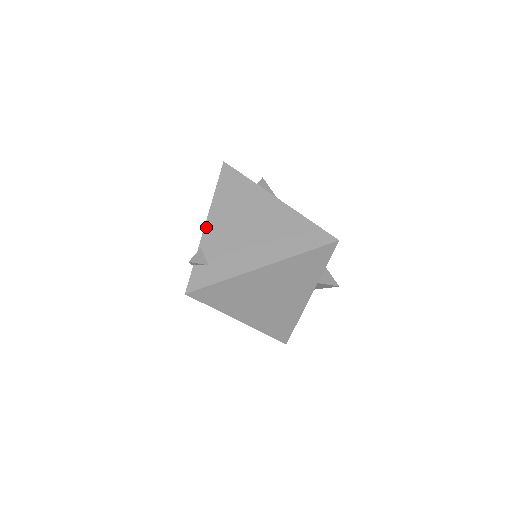
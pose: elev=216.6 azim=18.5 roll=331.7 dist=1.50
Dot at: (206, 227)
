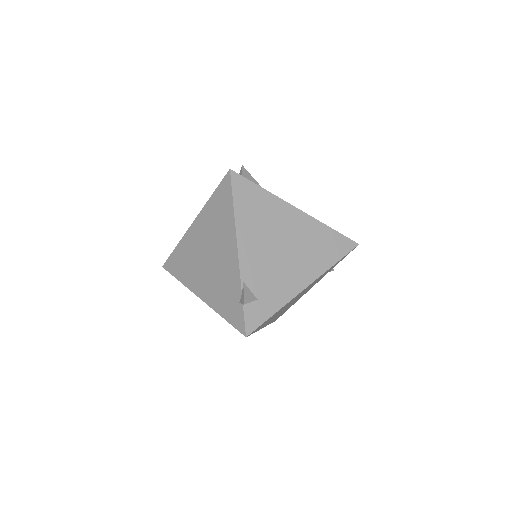
Dot at: (240, 257)
